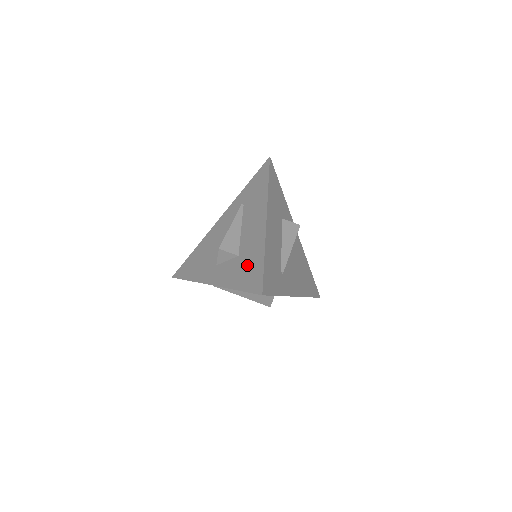
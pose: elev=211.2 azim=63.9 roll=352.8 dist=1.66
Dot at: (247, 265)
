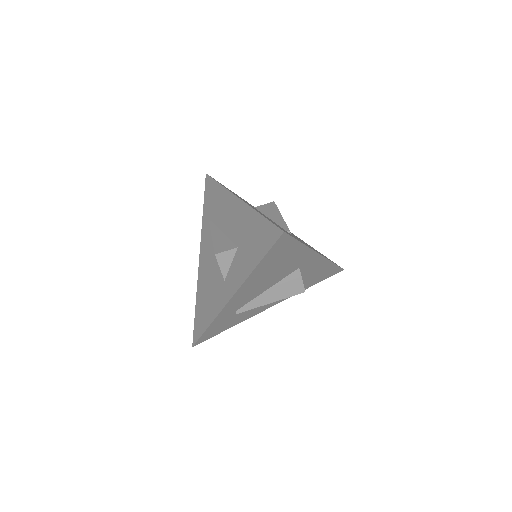
Dot at: (251, 239)
